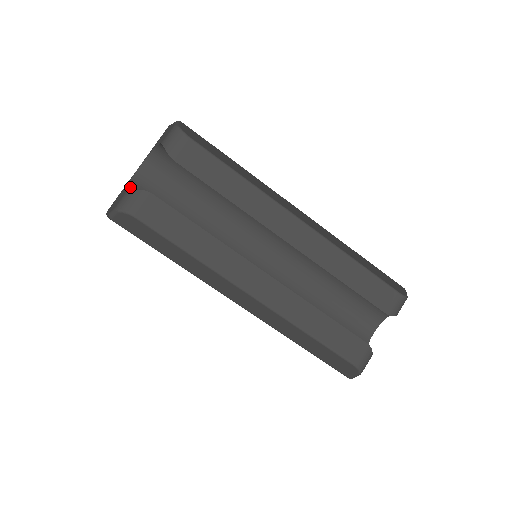
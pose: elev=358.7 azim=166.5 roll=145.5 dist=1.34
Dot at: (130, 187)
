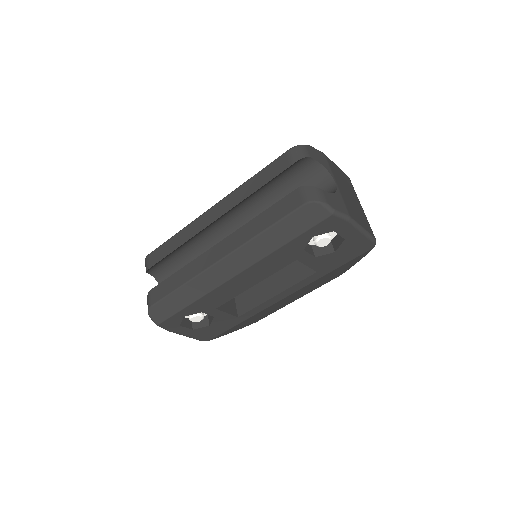
Dot at: occluded
